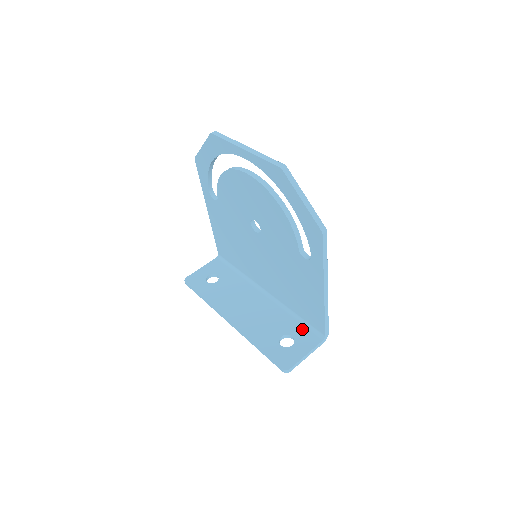
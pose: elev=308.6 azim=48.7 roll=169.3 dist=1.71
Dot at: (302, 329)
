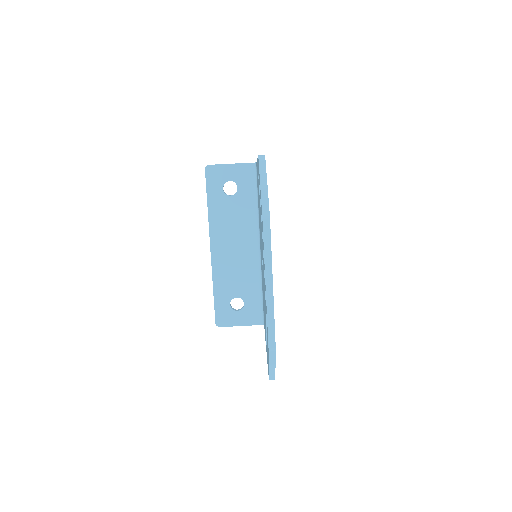
Dot at: (256, 304)
